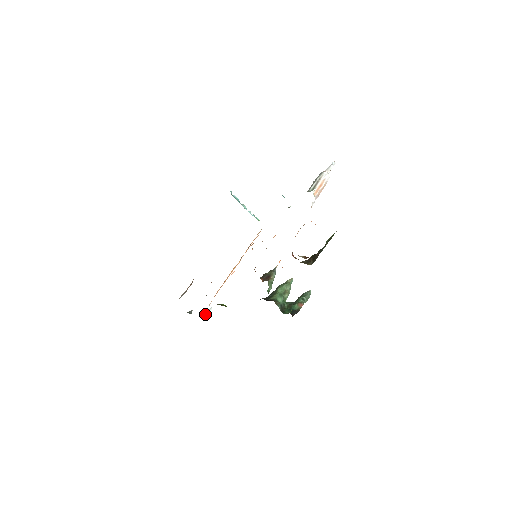
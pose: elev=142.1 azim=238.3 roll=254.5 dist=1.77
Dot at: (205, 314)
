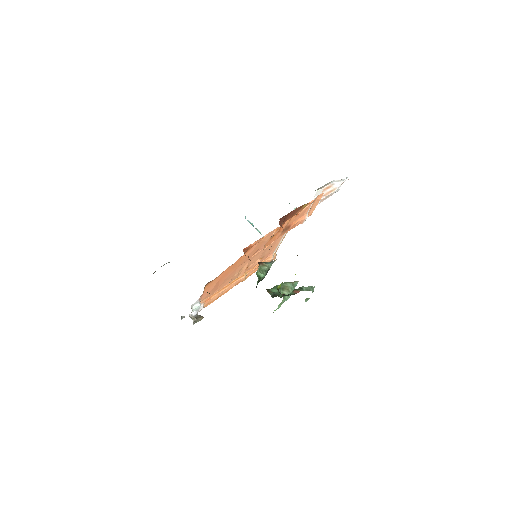
Dot at: (195, 317)
